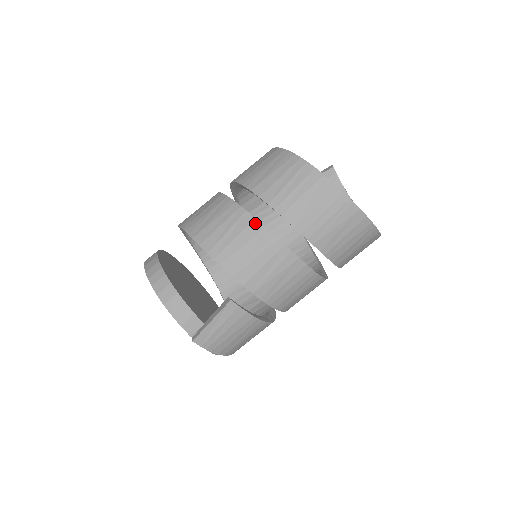
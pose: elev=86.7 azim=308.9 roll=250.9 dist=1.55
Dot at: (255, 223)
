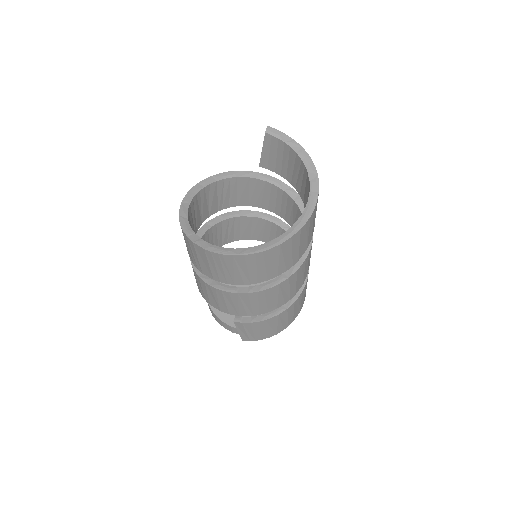
Dot at: (200, 279)
